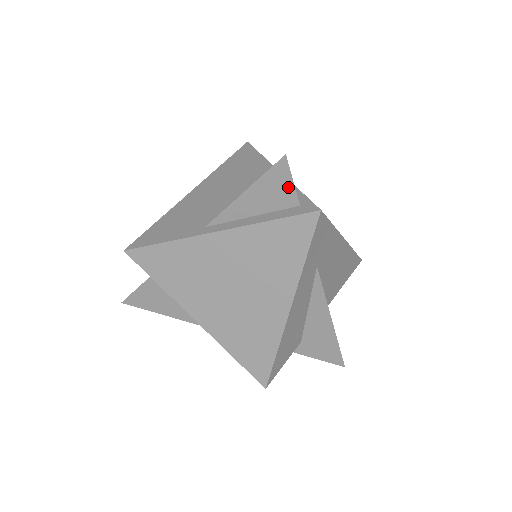
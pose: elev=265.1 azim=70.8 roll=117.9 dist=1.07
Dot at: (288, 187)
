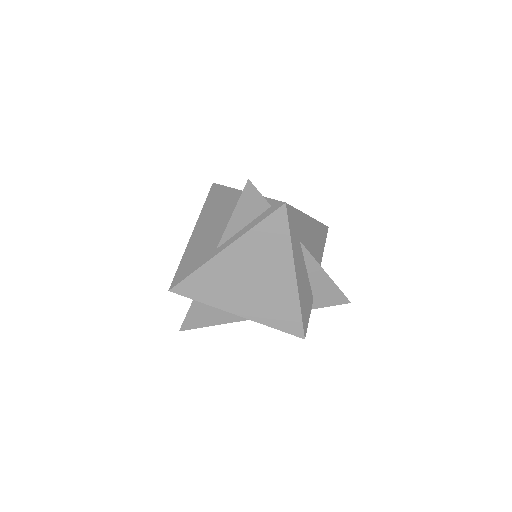
Dot at: (259, 198)
